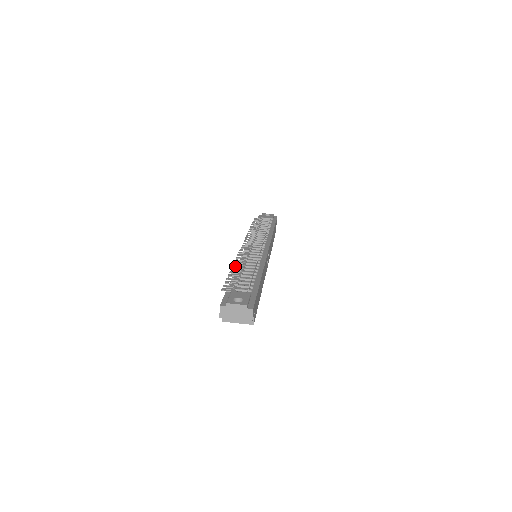
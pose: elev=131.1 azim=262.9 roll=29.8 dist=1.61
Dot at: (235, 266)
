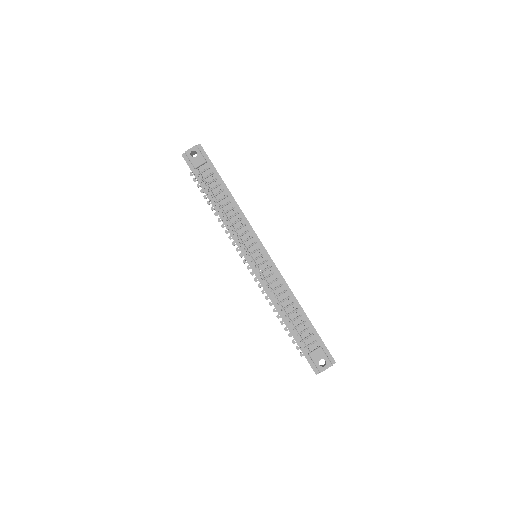
Dot at: (276, 311)
